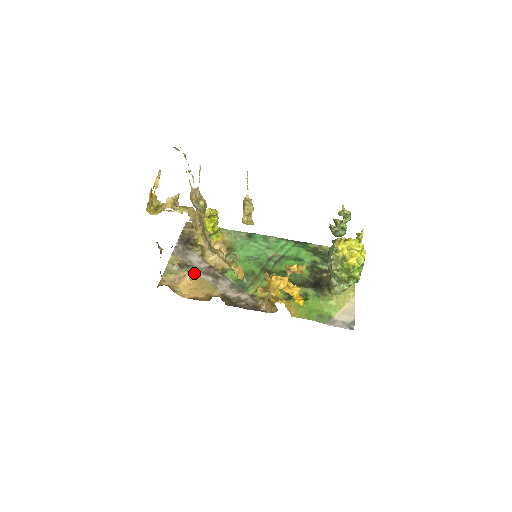
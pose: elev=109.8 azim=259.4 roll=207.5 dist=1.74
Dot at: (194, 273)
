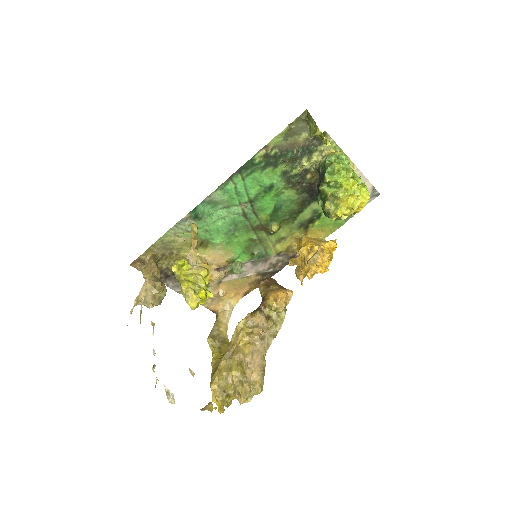
Dot at: (217, 285)
